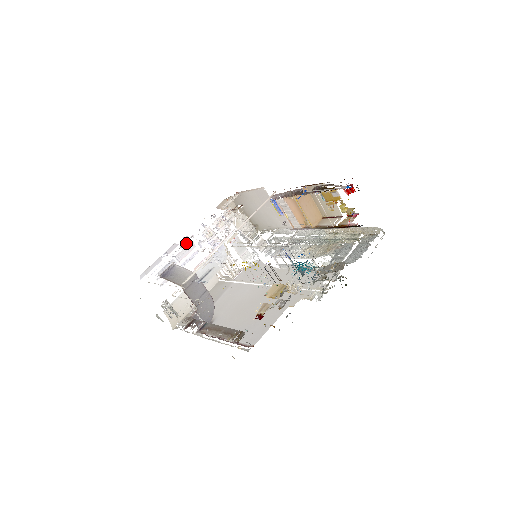
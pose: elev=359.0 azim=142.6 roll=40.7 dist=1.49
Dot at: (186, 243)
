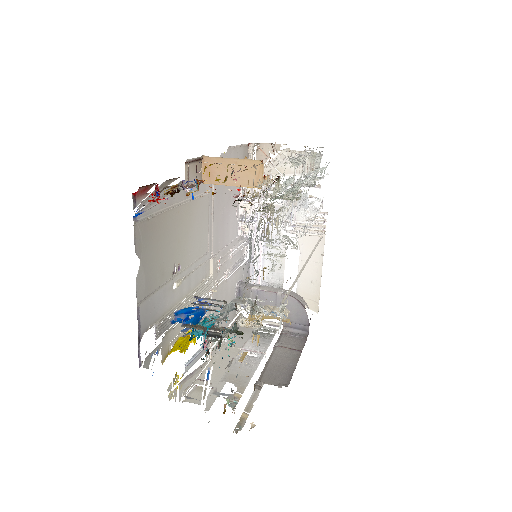
Dot at: (245, 246)
